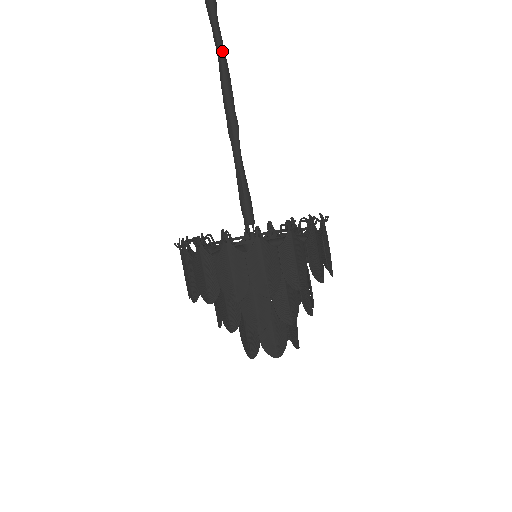
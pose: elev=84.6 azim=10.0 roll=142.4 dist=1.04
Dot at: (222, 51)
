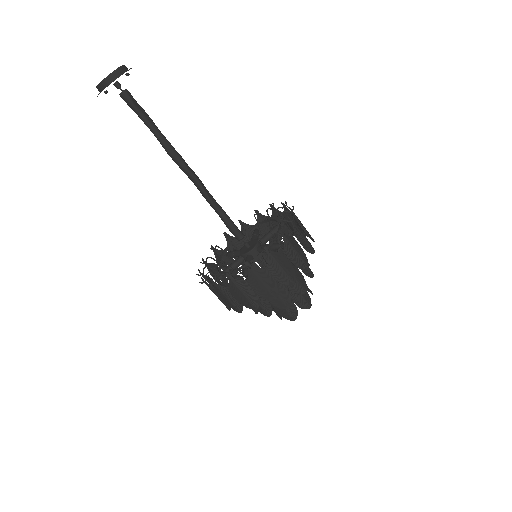
Dot at: (154, 131)
